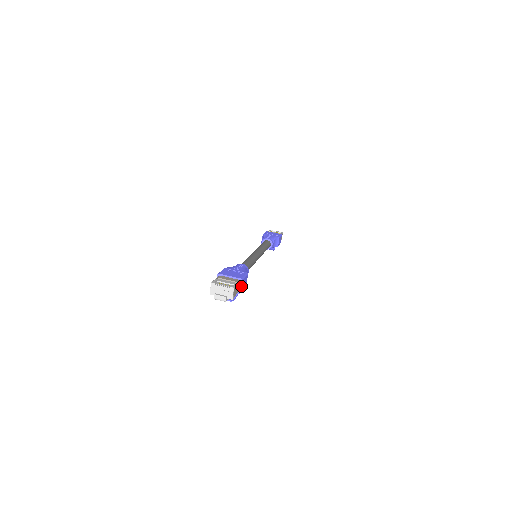
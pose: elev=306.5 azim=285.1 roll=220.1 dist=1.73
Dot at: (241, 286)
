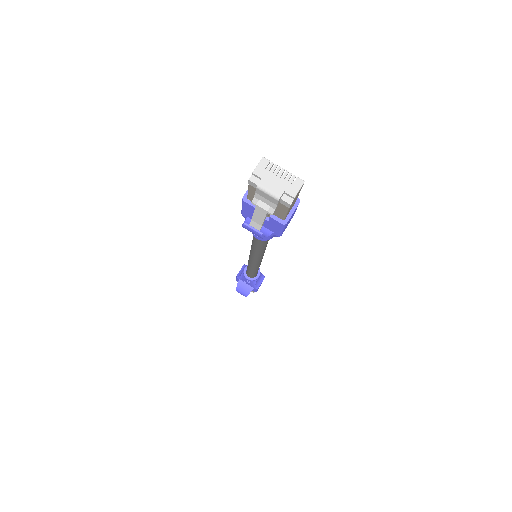
Dot at: (293, 211)
